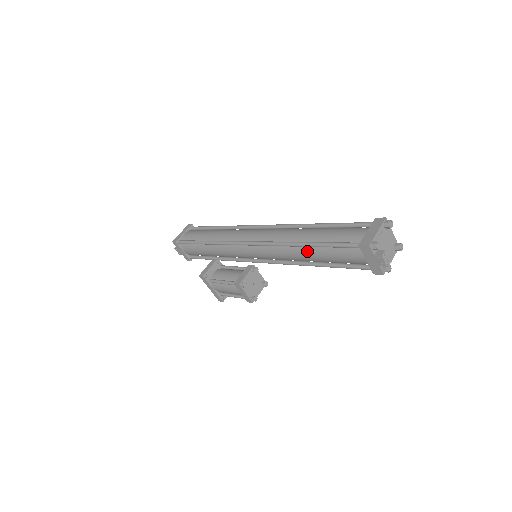
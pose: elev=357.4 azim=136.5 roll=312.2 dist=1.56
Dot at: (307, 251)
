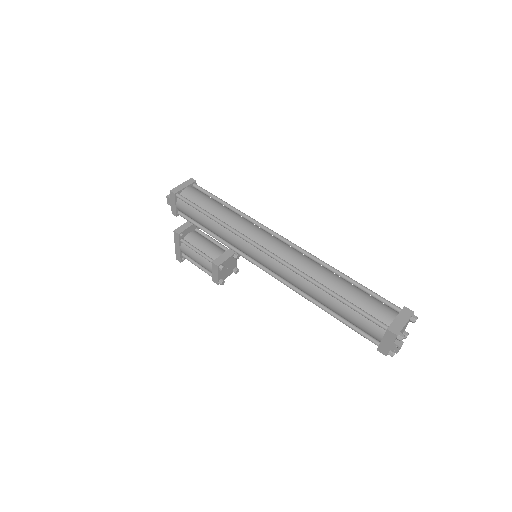
Dot at: (327, 297)
